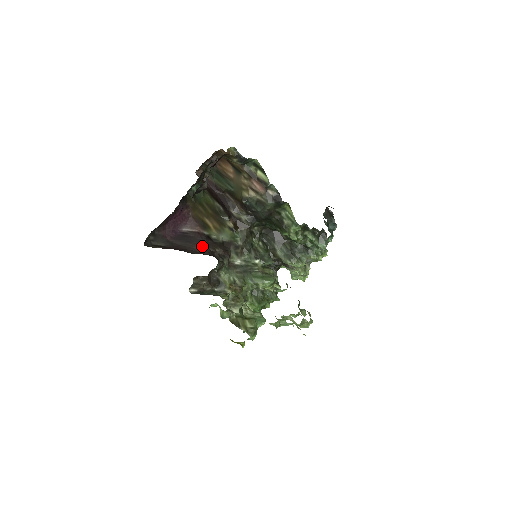
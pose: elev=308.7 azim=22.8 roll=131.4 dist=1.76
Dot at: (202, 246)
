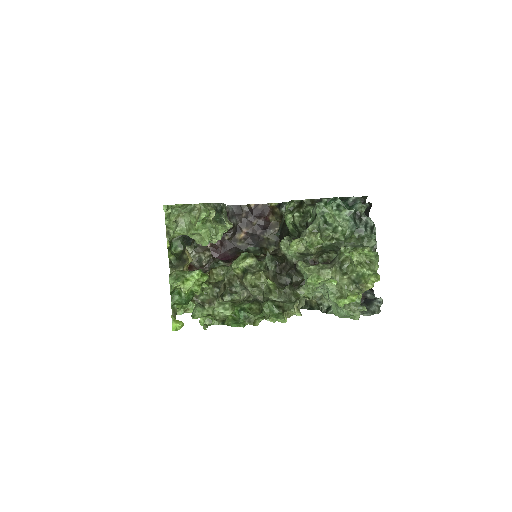
Dot at: occluded
